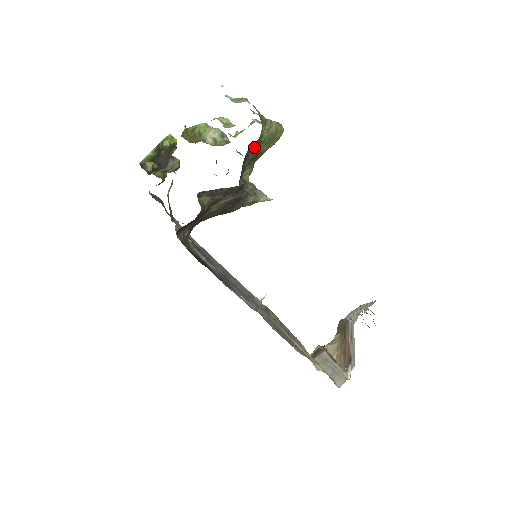
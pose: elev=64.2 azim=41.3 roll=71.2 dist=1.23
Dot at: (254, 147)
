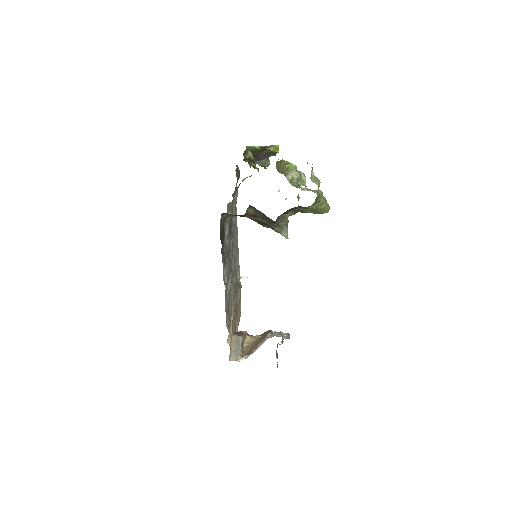
Dot at: (302, 207)
